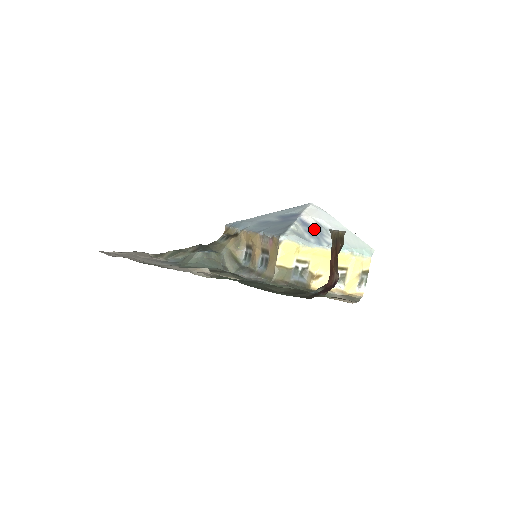
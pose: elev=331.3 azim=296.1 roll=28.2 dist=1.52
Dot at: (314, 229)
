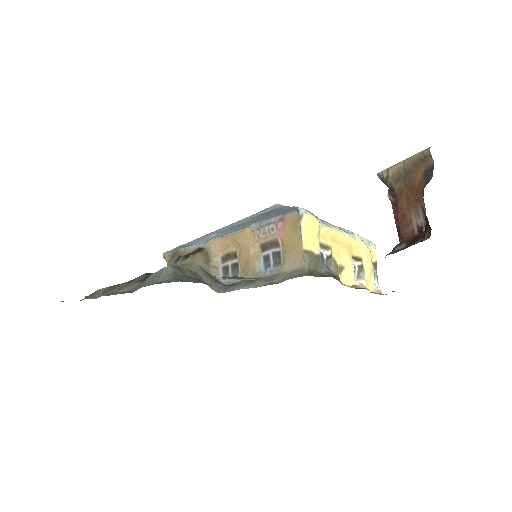
Dot at: occluded
